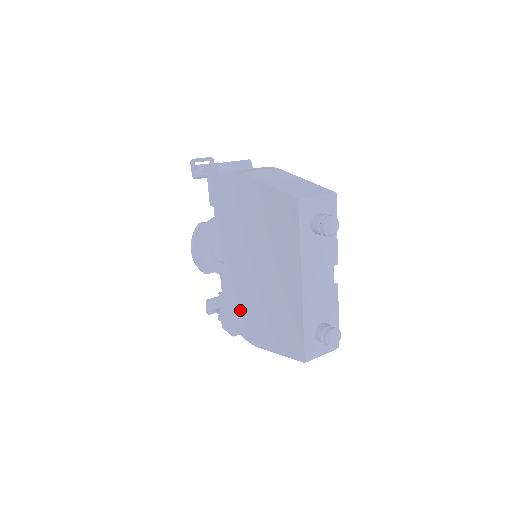
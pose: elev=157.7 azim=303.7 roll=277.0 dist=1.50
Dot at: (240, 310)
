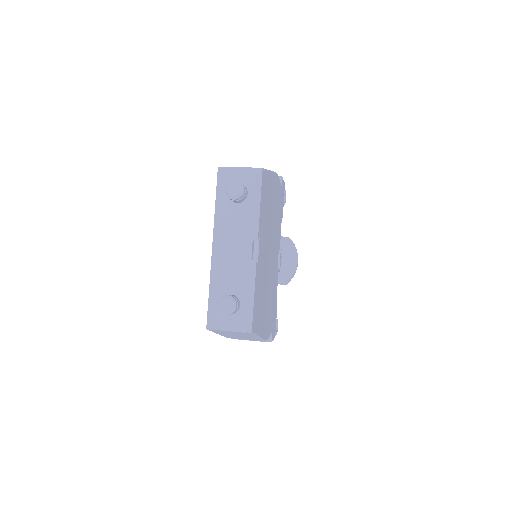
Dot at: occluded
